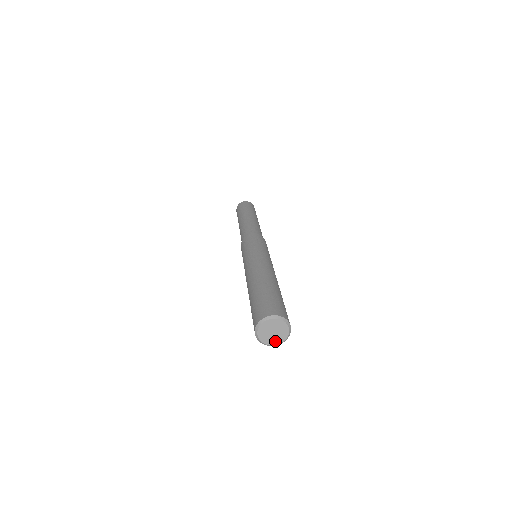
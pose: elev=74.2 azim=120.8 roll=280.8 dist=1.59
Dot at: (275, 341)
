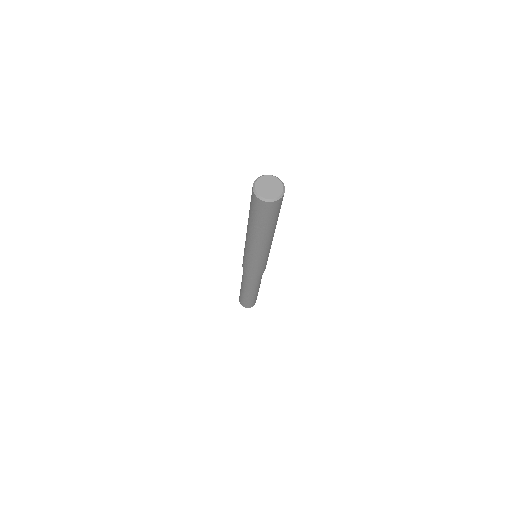
Dot at: (273, 195)
